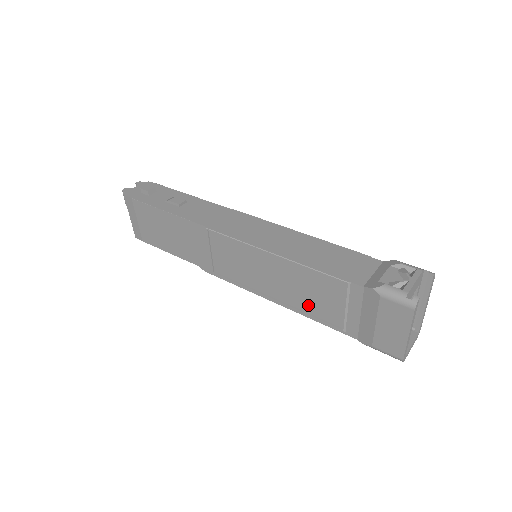
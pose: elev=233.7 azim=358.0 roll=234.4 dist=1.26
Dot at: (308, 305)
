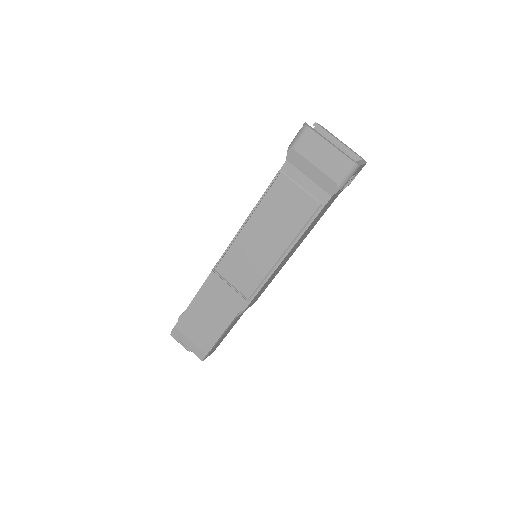
Dot at: (293, 223)
